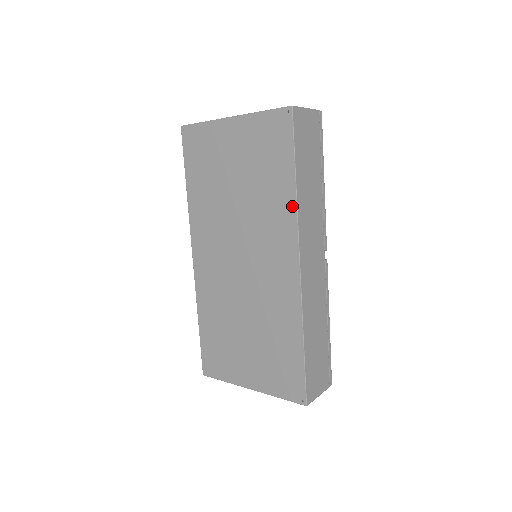
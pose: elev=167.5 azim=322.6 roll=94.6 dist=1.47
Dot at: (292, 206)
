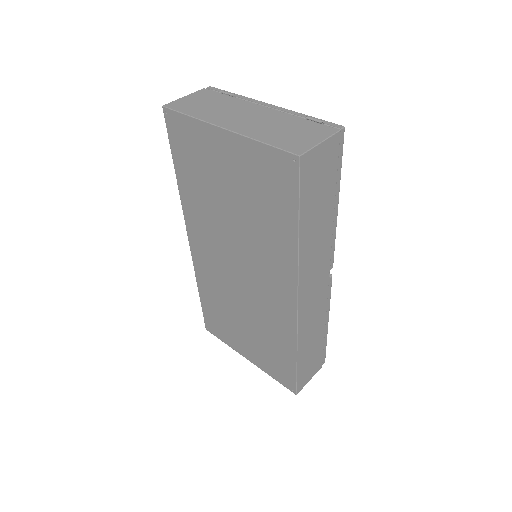
Dot at: (293, 255)
